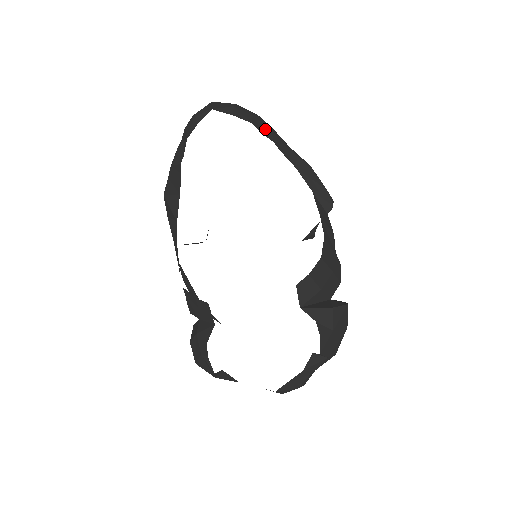
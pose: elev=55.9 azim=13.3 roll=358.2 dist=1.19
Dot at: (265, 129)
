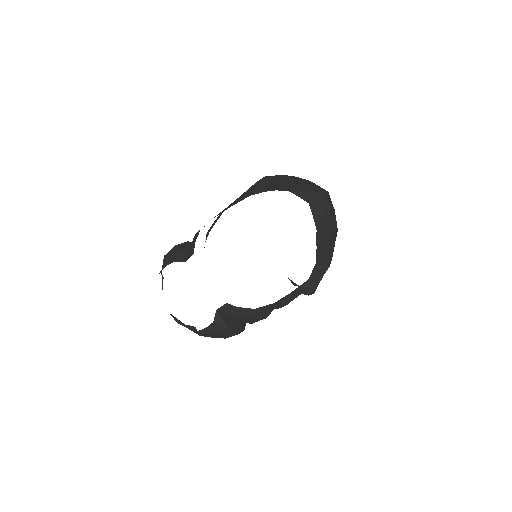
Dot at: (323, 237)
